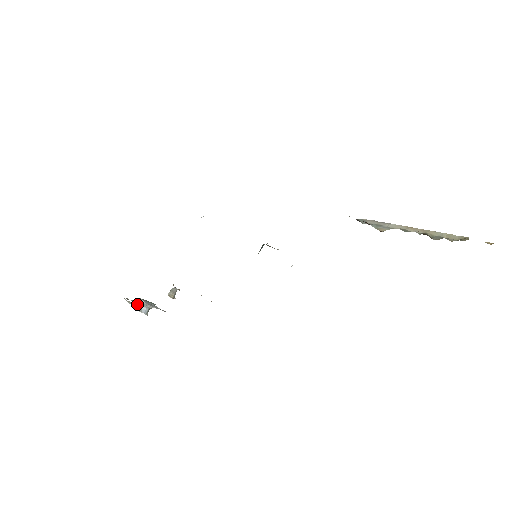
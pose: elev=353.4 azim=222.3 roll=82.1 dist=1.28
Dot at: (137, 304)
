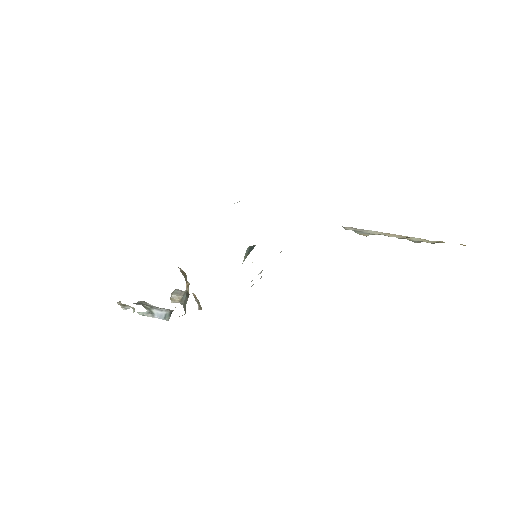
Dot at: (146, 307)
